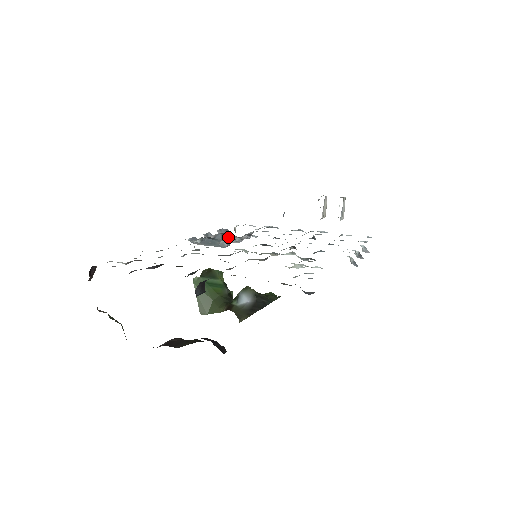
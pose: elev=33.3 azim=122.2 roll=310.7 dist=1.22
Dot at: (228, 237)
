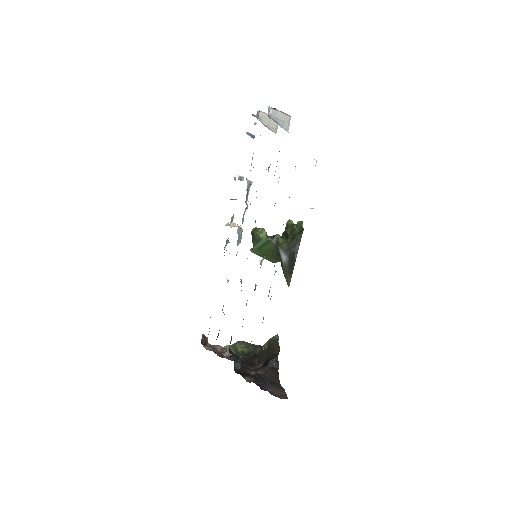
Dot at: occluded
